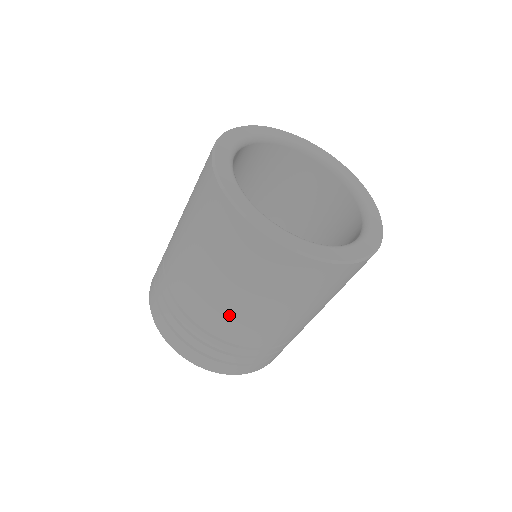
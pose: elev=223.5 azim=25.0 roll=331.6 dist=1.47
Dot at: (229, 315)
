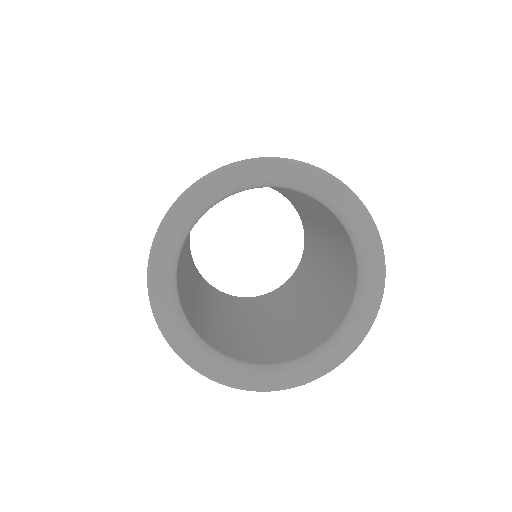
Dot at: occluded
